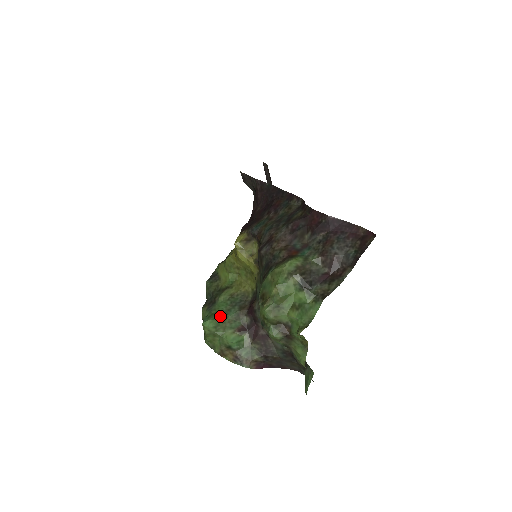
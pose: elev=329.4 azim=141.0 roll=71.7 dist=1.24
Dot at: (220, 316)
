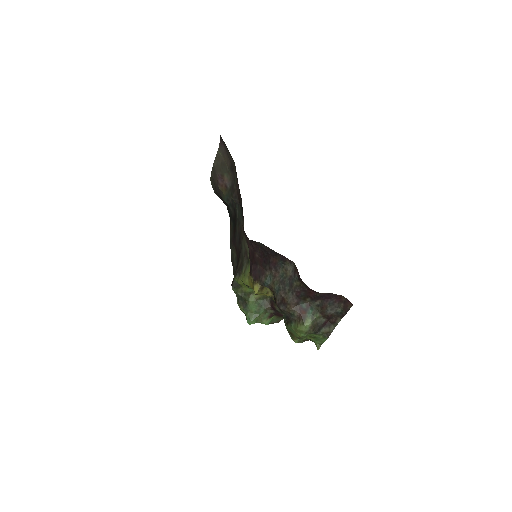
Dot at: (256, 315)
